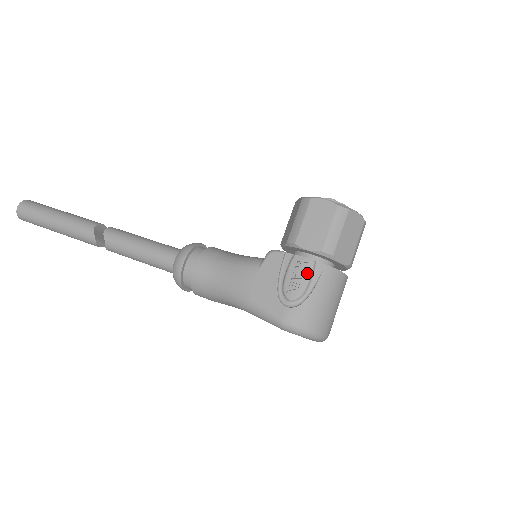
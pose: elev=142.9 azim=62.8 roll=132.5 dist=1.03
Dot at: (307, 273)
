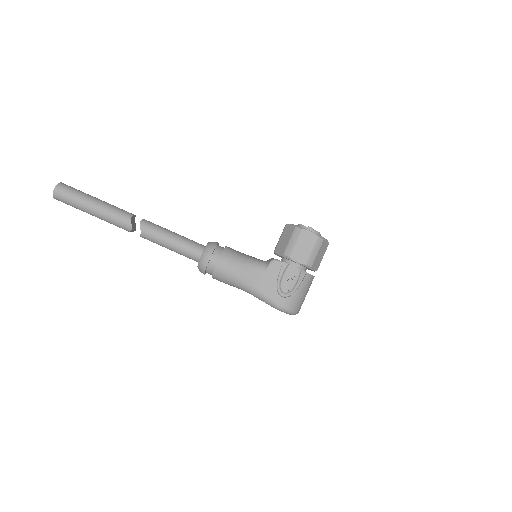
Dot at: (296, 277)
